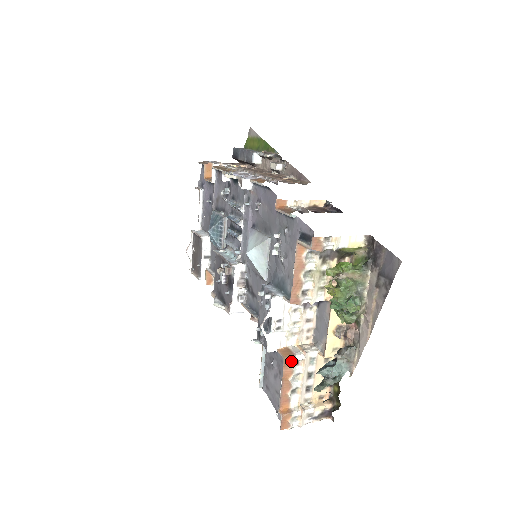
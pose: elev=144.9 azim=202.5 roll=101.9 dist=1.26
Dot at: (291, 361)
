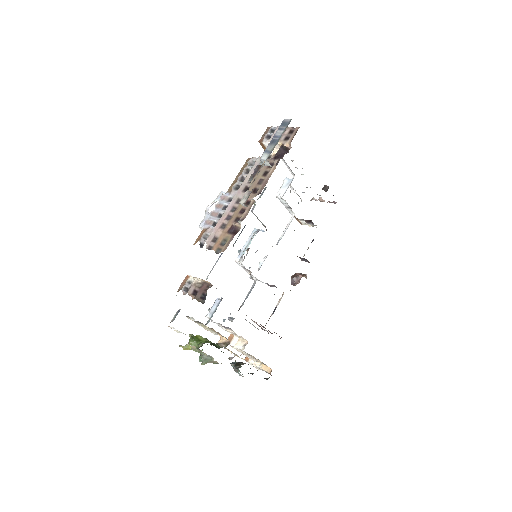
Dot at: occluded
